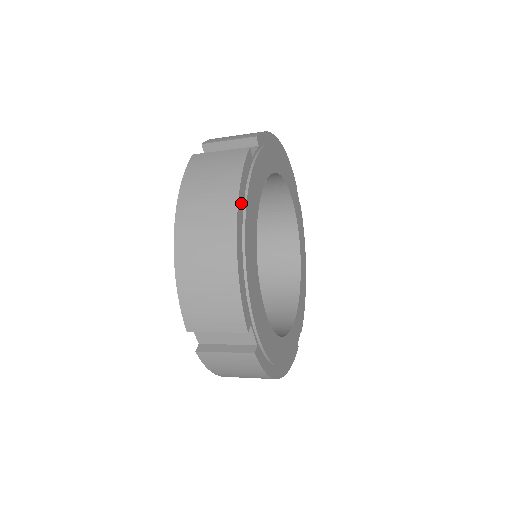
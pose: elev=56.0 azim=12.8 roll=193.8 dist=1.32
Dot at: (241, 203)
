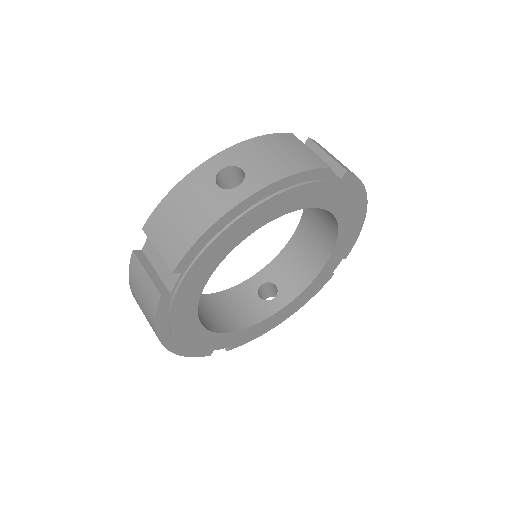
Dot at: (164, 333)
